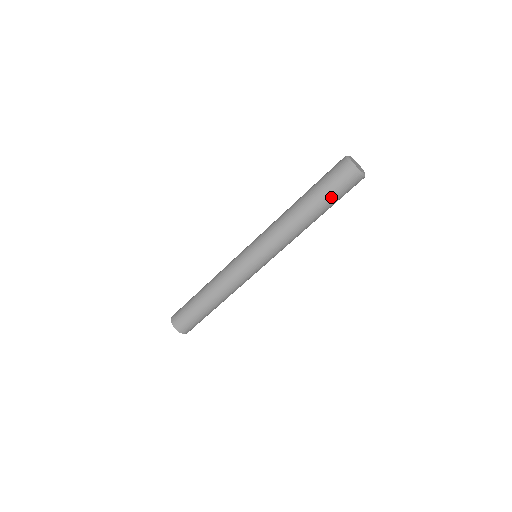
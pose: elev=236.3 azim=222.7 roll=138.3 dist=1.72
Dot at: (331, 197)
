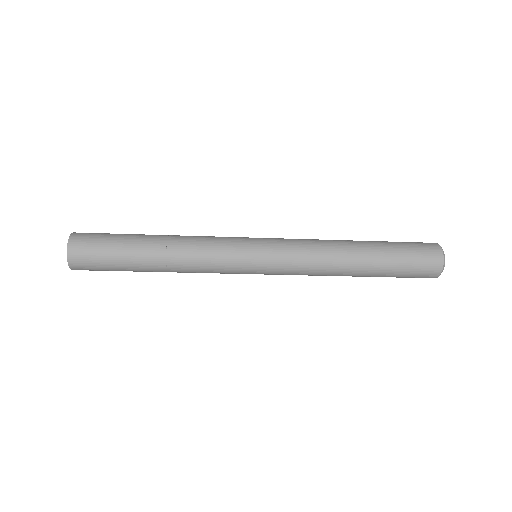
Dot at: (394, 276)
